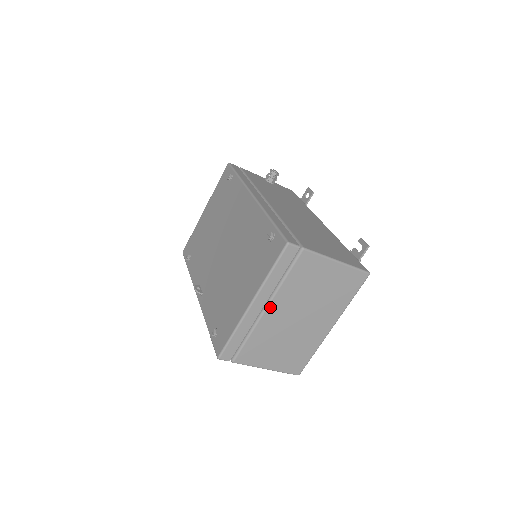
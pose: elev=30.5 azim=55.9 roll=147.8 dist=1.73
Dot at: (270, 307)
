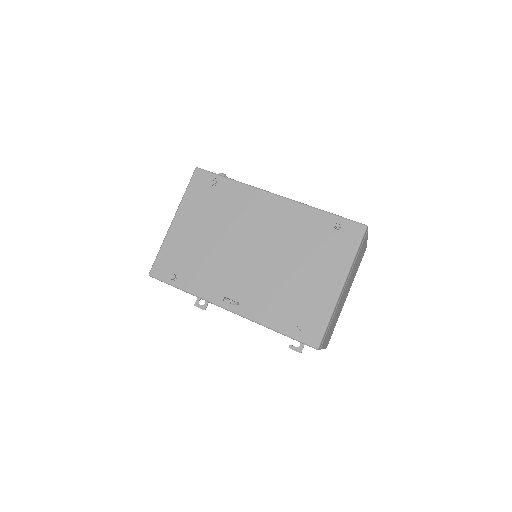
Dot at: (345, 287)
